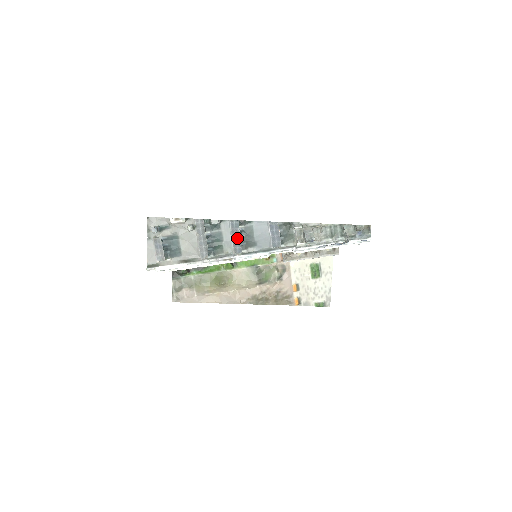
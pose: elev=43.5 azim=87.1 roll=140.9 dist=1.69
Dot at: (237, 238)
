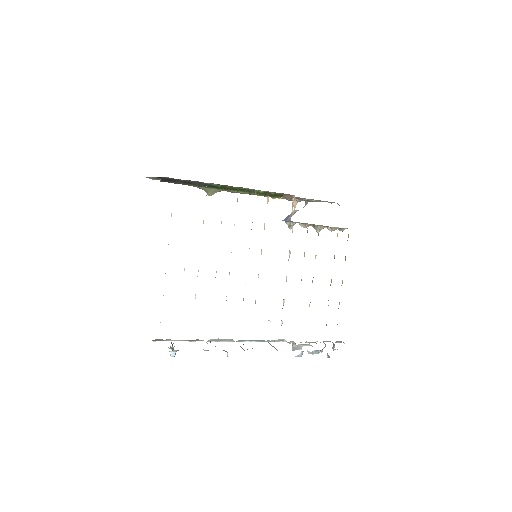
Dot at: (242, 348)
